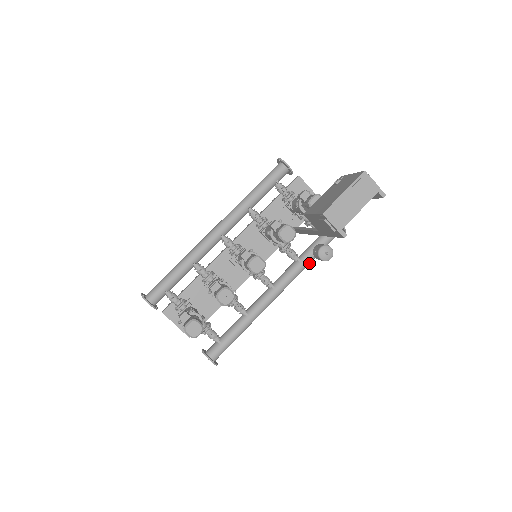
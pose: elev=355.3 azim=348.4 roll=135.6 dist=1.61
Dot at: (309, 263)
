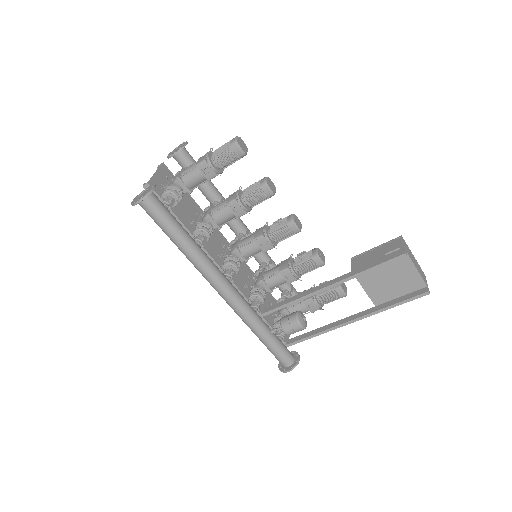
Dot at: (259, 327)
